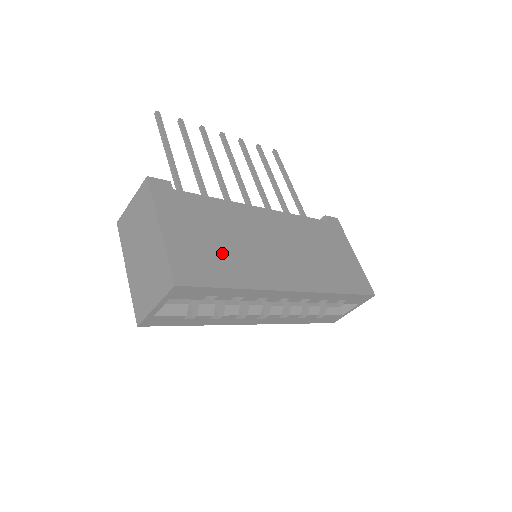
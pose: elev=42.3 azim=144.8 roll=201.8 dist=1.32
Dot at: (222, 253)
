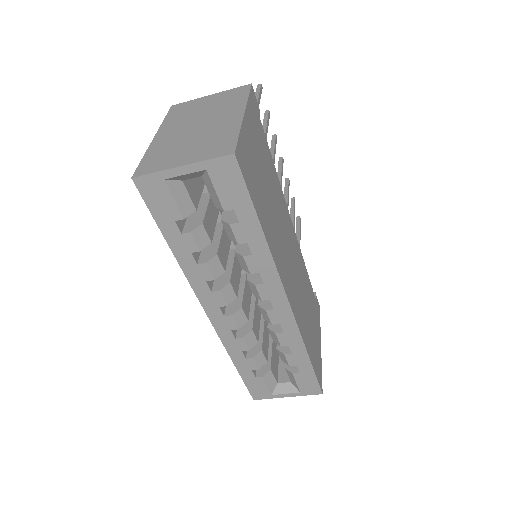
Dot at: (265, 197)
